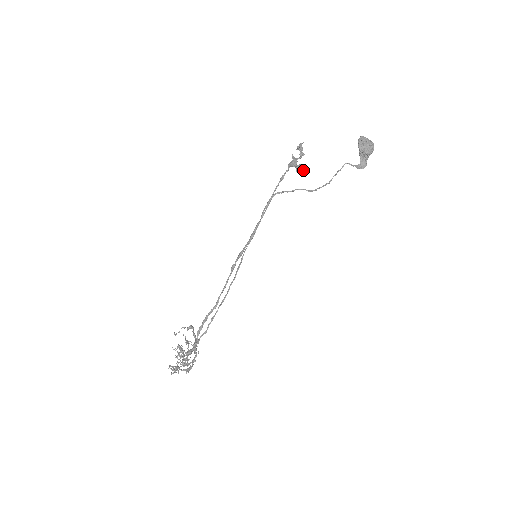
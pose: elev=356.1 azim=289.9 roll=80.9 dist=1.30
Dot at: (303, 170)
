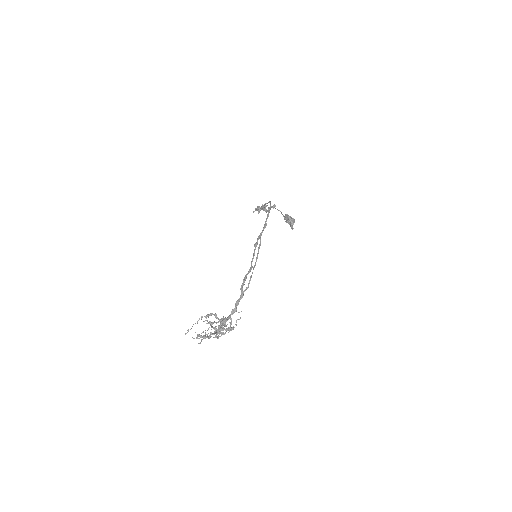
Dot at: occluded
